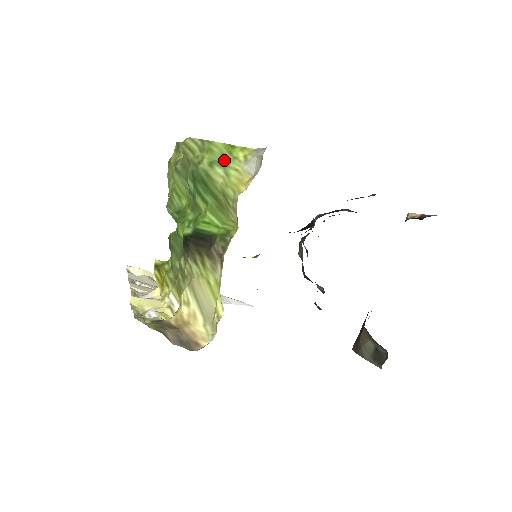
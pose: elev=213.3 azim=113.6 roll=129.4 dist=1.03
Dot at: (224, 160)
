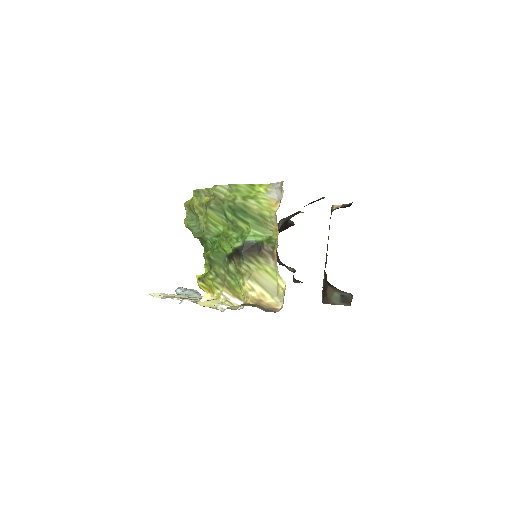
Dot at: (251, 194)
